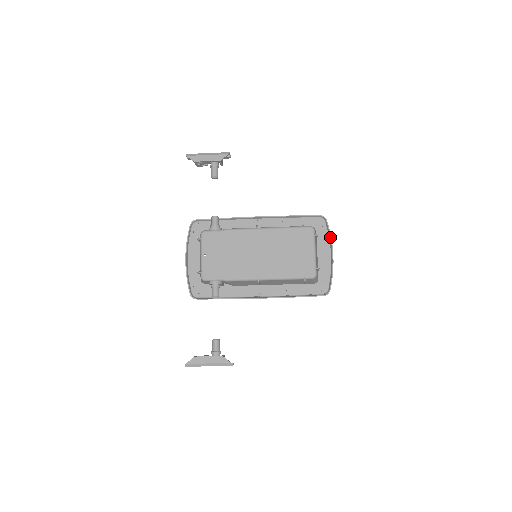
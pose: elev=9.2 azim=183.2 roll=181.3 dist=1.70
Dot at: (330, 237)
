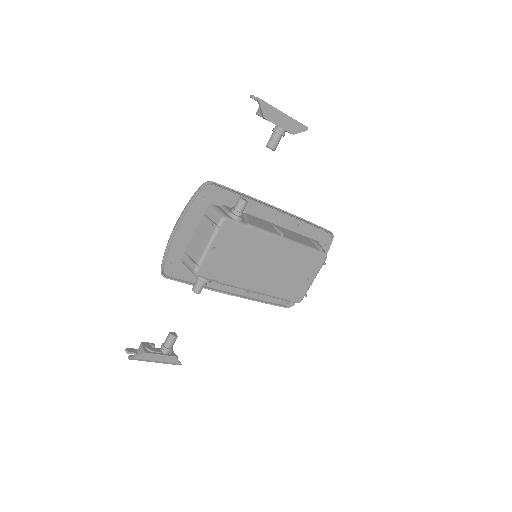
Dot at: occluded
